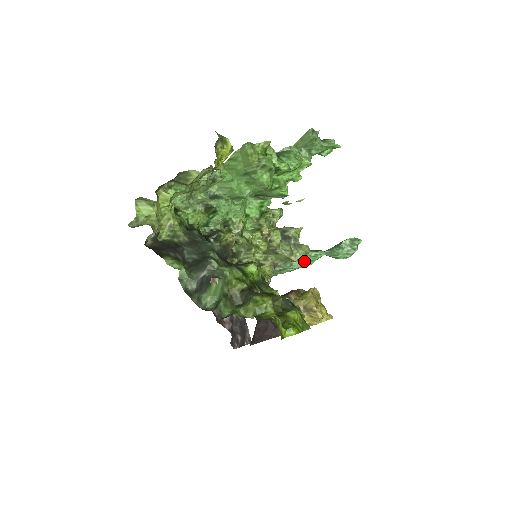
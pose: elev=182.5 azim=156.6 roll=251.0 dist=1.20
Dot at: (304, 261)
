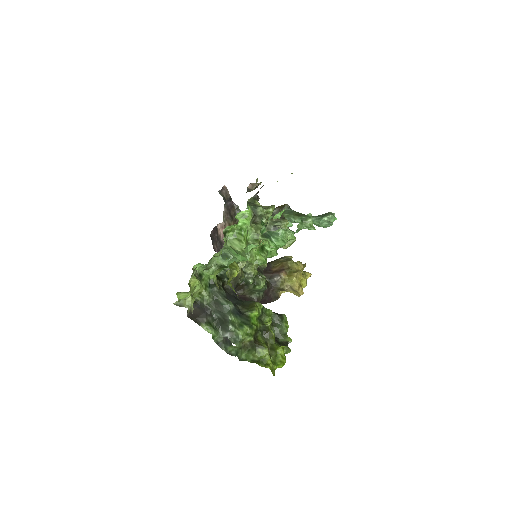
Dot at: (293, 221)
